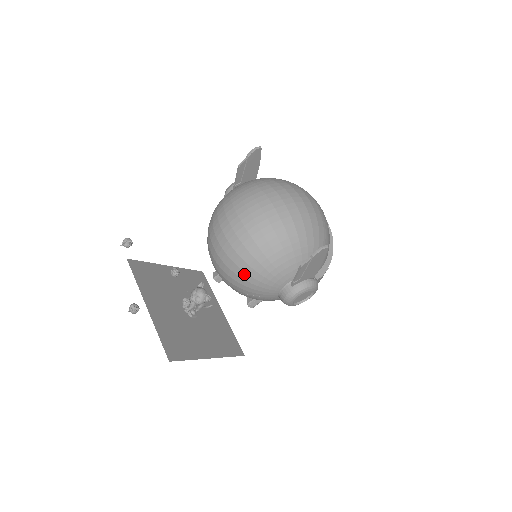
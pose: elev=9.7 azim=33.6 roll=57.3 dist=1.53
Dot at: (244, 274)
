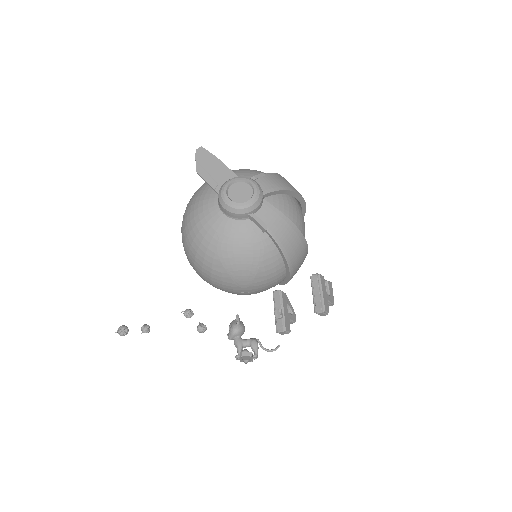
Dot at: (191, 234)
